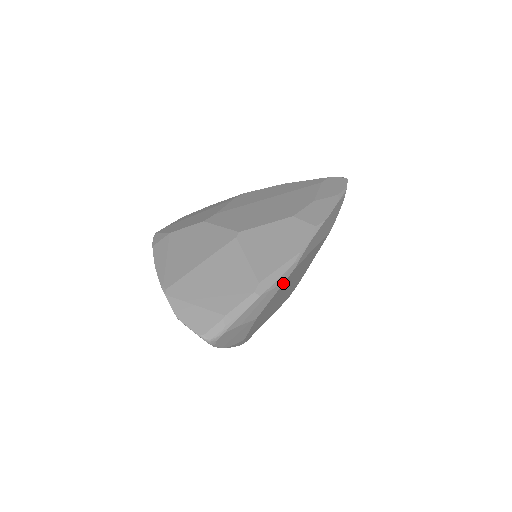
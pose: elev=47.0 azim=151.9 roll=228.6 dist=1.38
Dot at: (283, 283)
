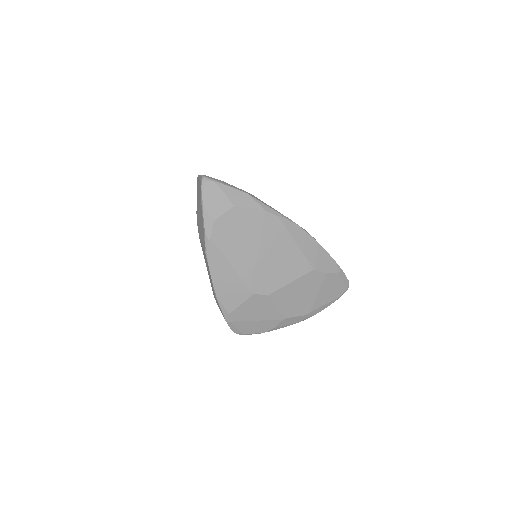
Dot at: (265, 210)
